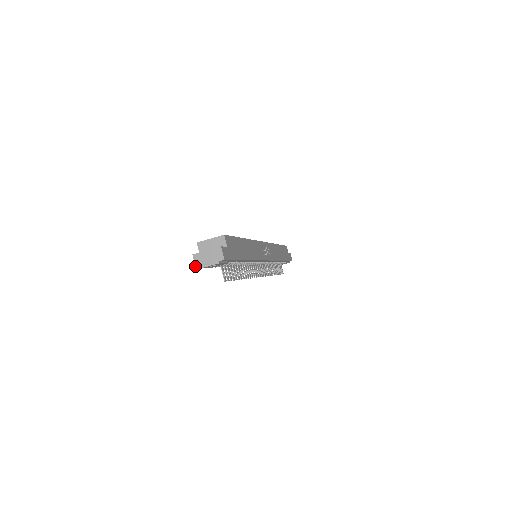
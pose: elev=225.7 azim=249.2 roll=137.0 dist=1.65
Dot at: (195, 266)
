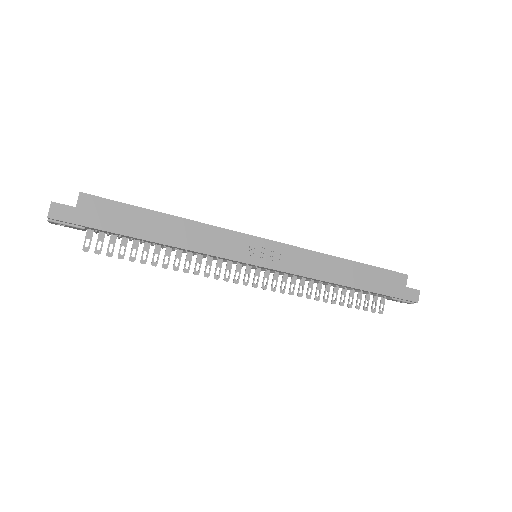
Dot at: occluded
